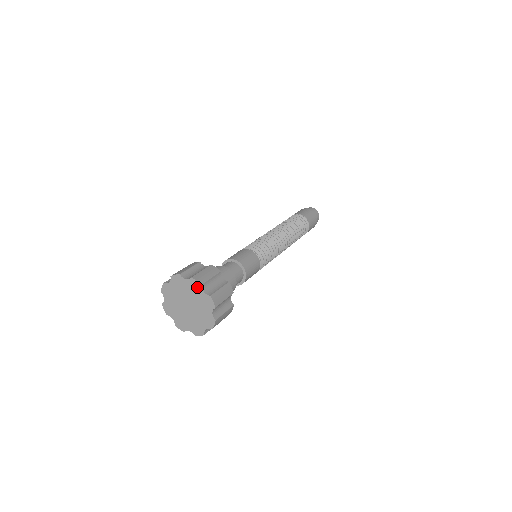
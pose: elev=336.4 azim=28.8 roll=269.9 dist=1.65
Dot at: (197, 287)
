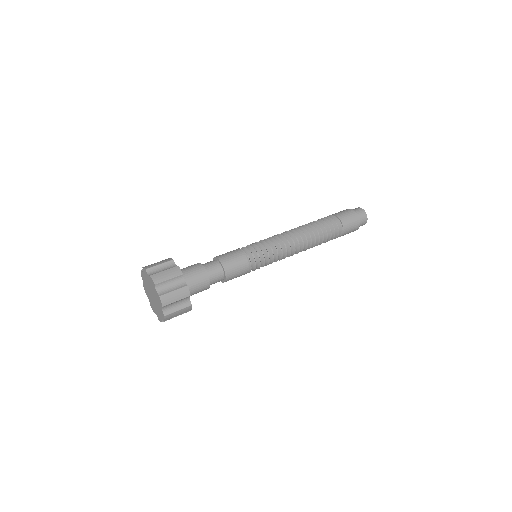
Dot at: (153, 285)
